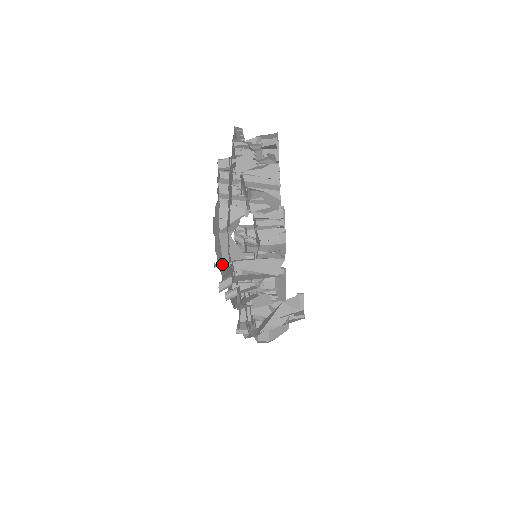
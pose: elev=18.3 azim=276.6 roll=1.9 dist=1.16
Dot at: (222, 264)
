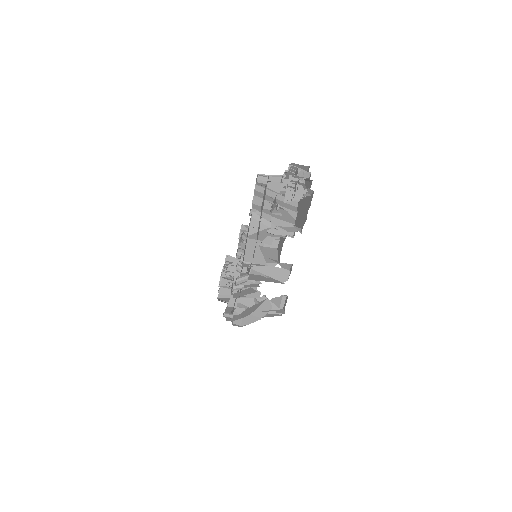
Dot at: (247, 265)
